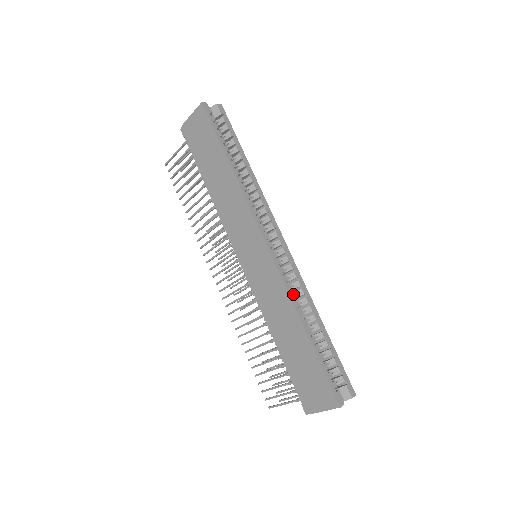
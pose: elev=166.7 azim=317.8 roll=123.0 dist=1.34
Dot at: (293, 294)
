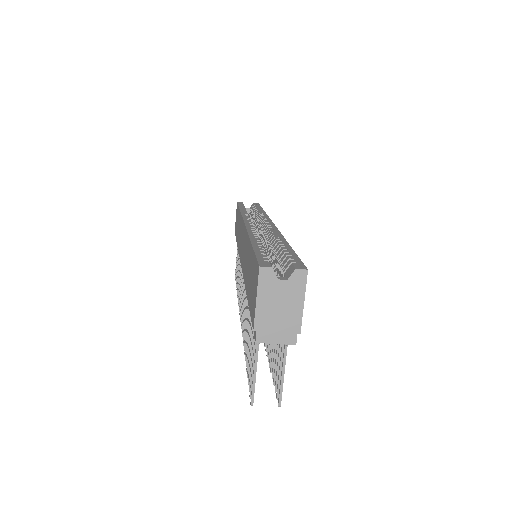
Dot at: (254, 232)
